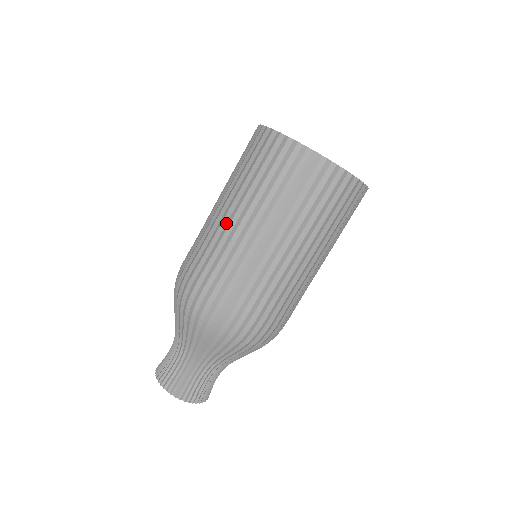
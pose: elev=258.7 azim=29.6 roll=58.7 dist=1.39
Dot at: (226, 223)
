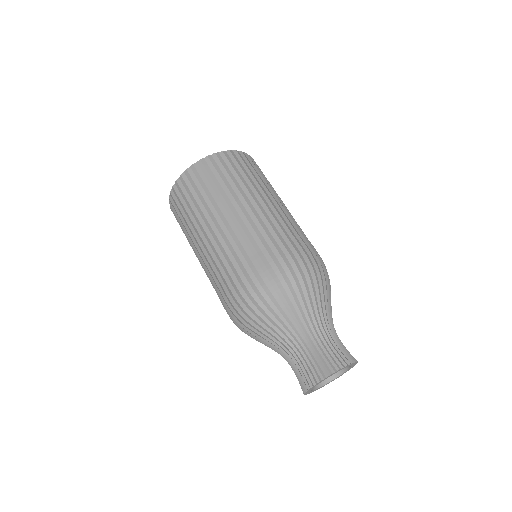
Dot at: (203, 255)
